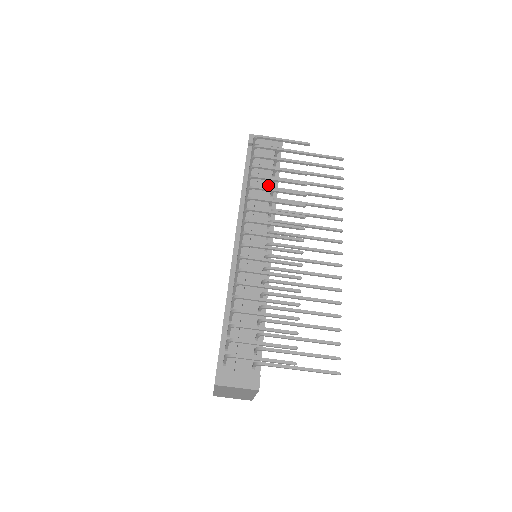
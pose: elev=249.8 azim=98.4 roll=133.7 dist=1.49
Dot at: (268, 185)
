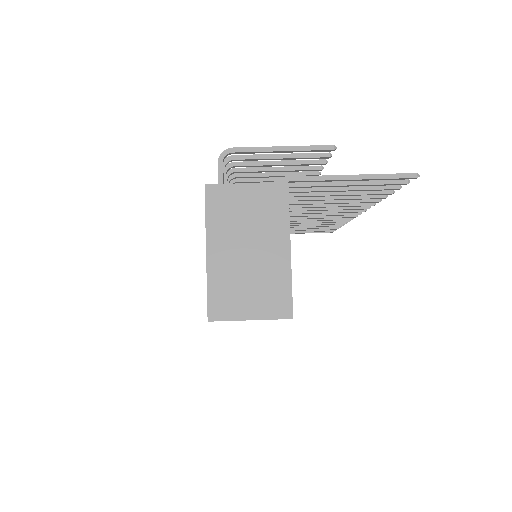
Dot at: occluded
